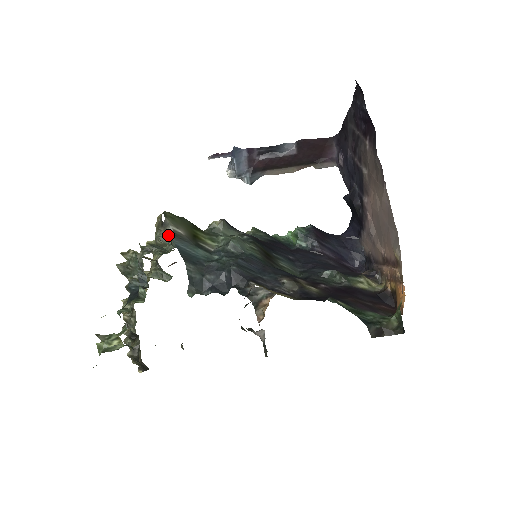
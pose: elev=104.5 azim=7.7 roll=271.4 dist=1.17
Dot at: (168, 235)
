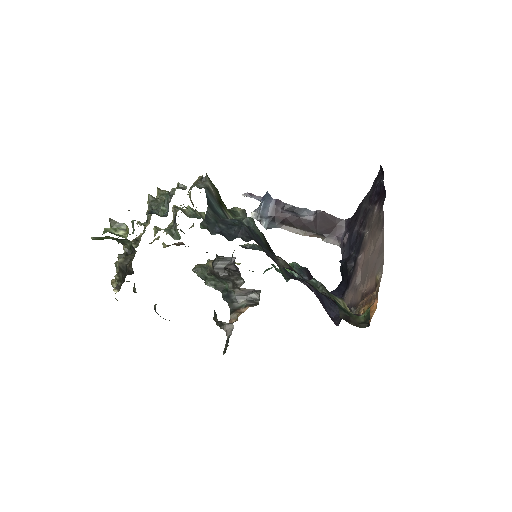
Dot at: (203, 186)
